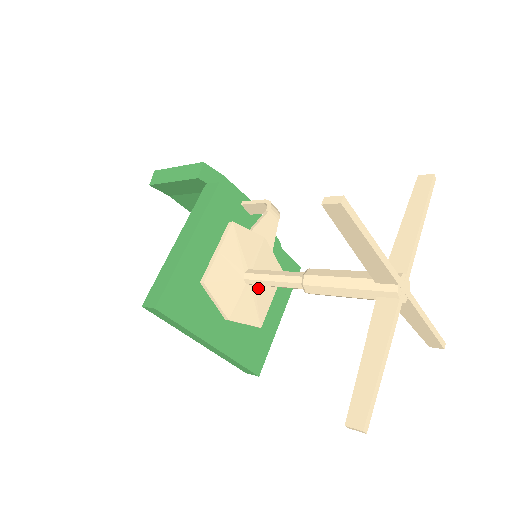
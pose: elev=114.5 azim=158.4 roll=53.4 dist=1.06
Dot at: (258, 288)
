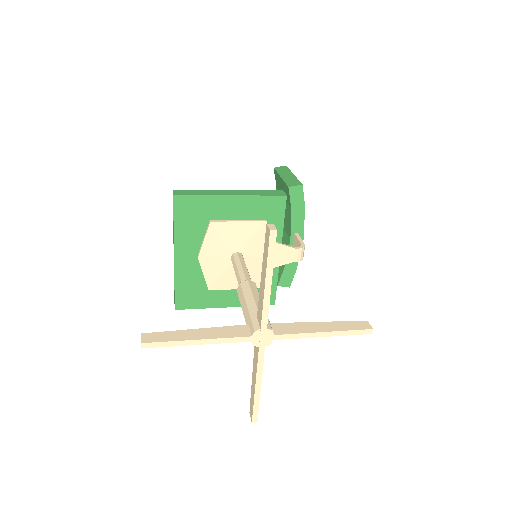
Dot at: (234, 271)
